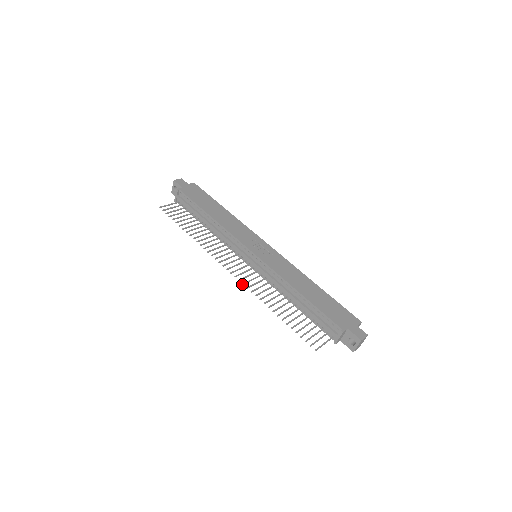
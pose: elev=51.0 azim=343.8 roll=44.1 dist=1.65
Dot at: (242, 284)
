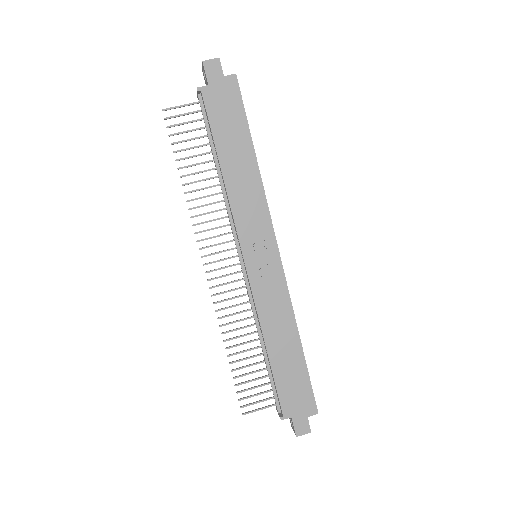
Dot at: occluded
